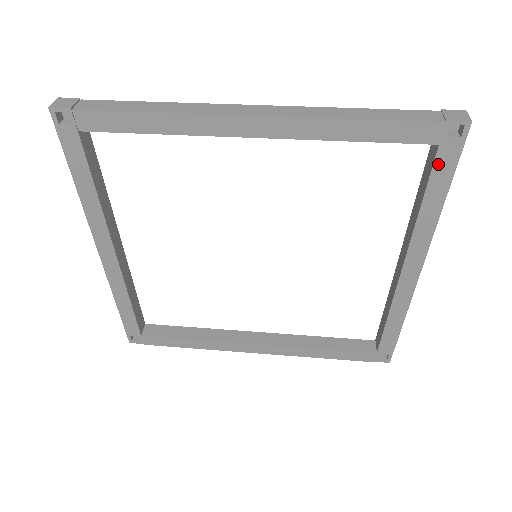
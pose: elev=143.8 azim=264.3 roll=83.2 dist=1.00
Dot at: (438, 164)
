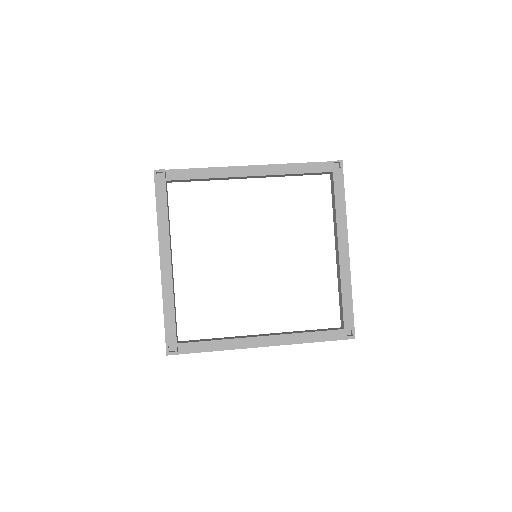
Dot at: (336, 182)
